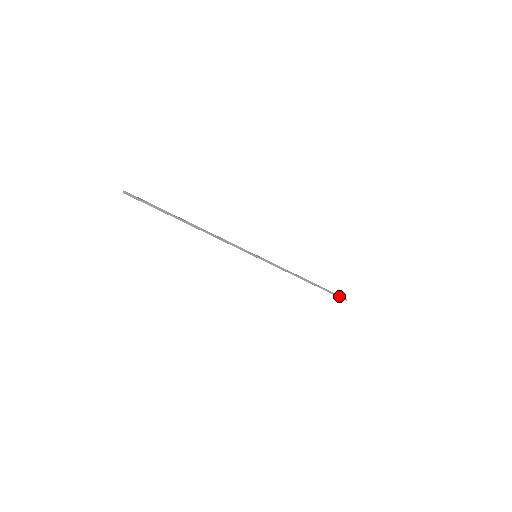
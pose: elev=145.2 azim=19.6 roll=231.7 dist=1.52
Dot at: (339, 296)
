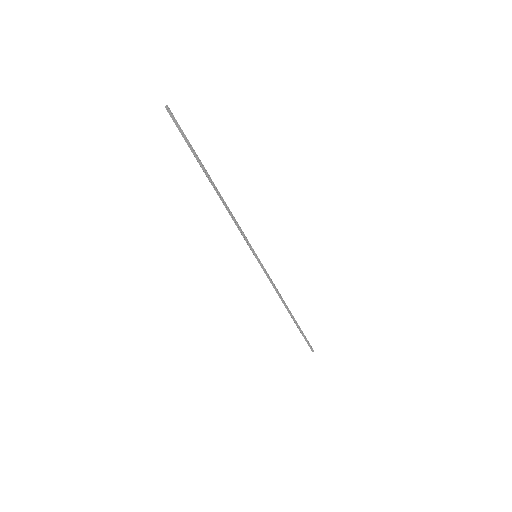
Dot at: (309, 344)
